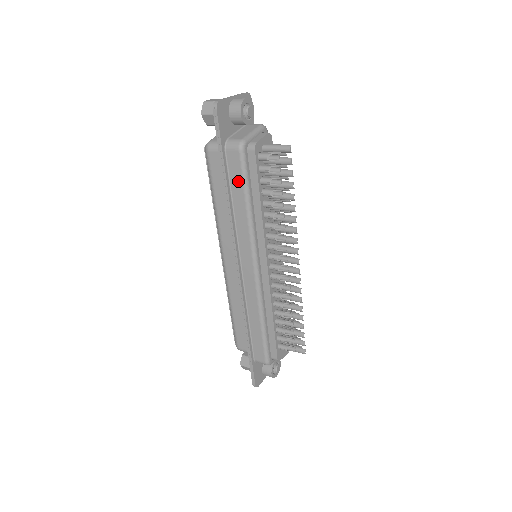
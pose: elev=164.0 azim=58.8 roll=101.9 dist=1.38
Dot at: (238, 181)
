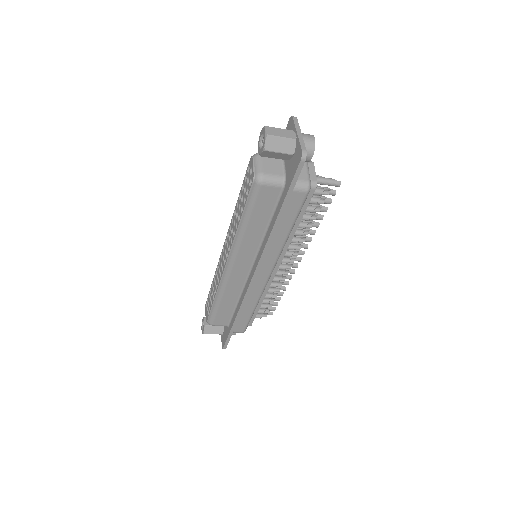
Dot at: (291, 215)
